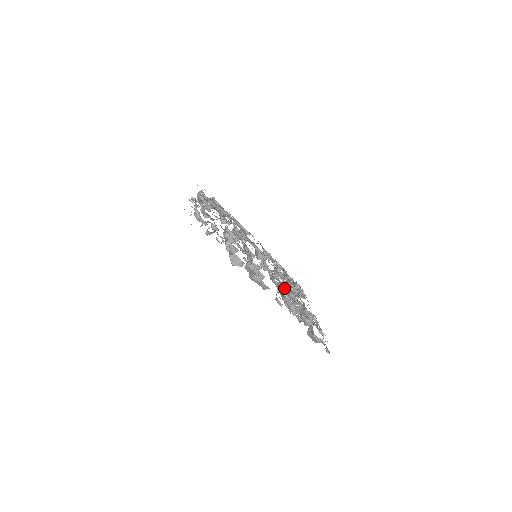
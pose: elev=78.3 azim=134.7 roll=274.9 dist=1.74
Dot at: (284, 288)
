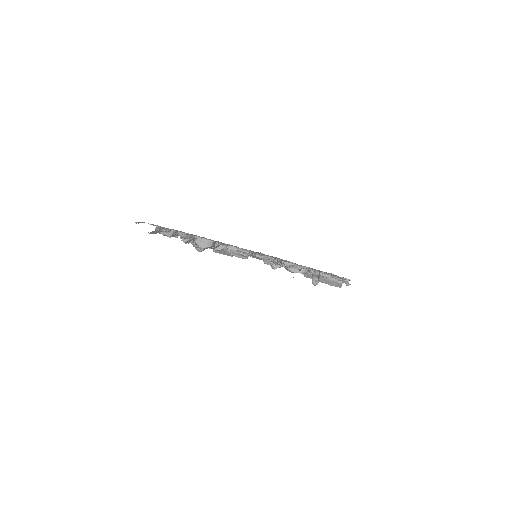
Dot at: occluded
